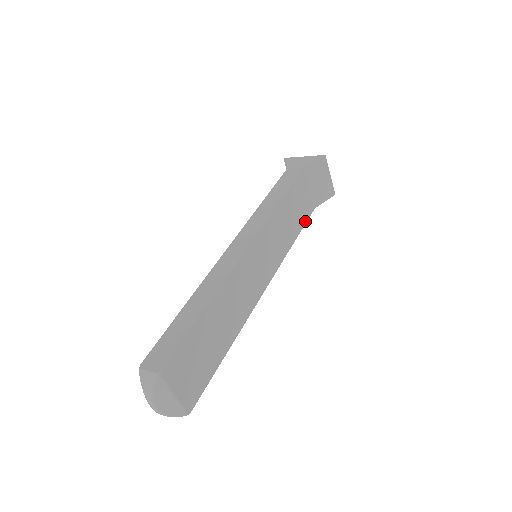
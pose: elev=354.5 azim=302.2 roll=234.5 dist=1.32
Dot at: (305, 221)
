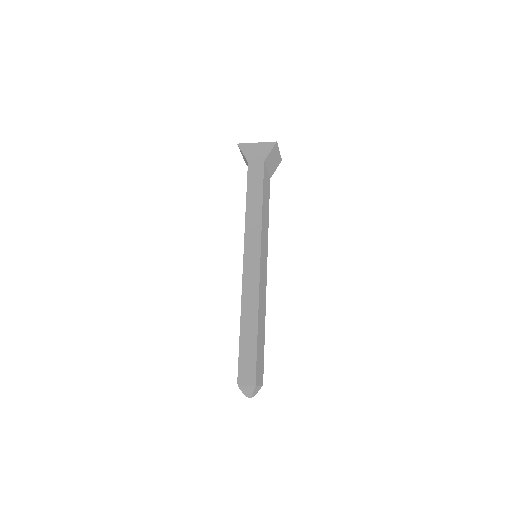
Dot at: (269, 197)
